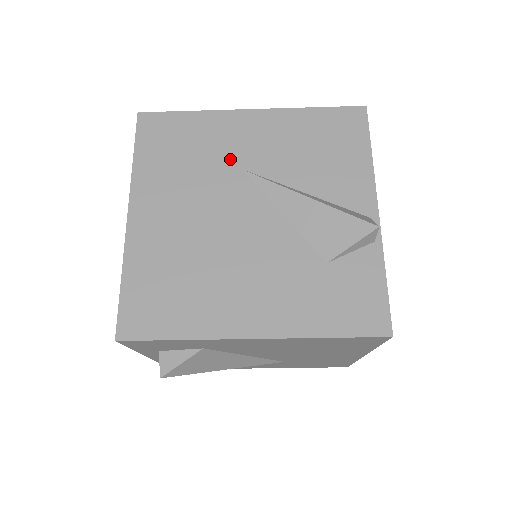
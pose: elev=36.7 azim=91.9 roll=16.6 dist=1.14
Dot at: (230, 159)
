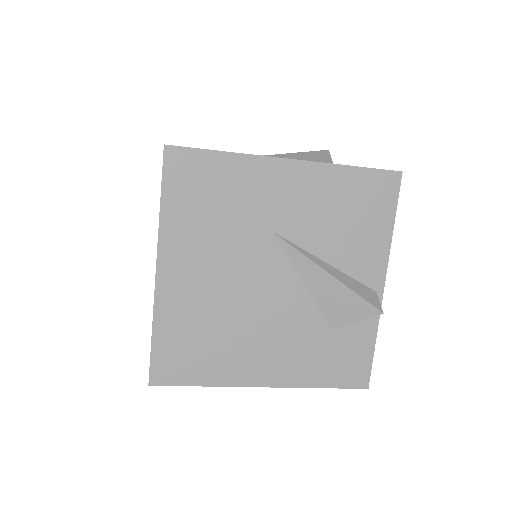
Dot at: (261, 218)
